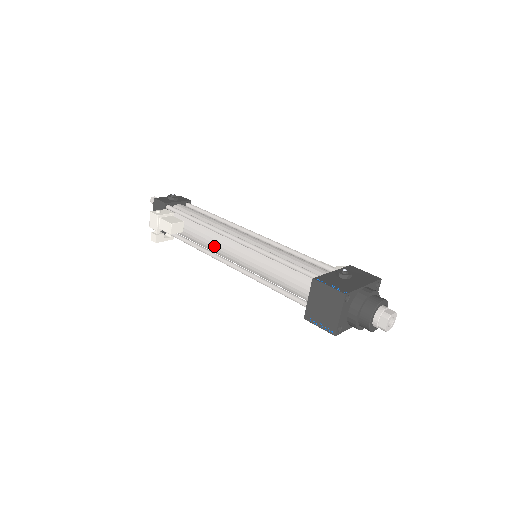
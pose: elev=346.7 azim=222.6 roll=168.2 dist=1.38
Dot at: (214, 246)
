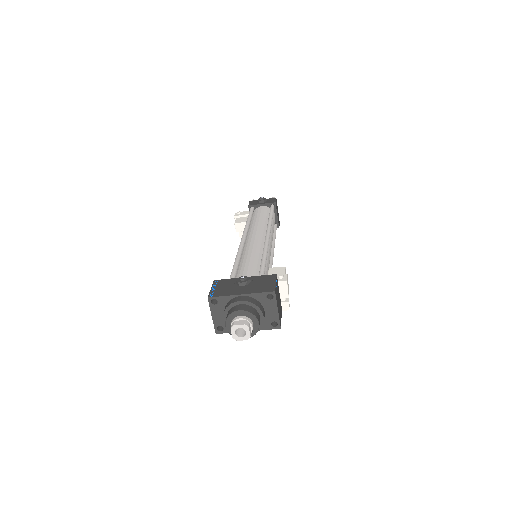
Dot at: occluded
